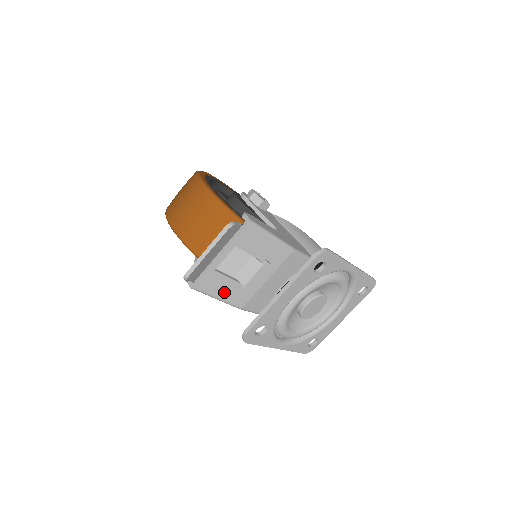
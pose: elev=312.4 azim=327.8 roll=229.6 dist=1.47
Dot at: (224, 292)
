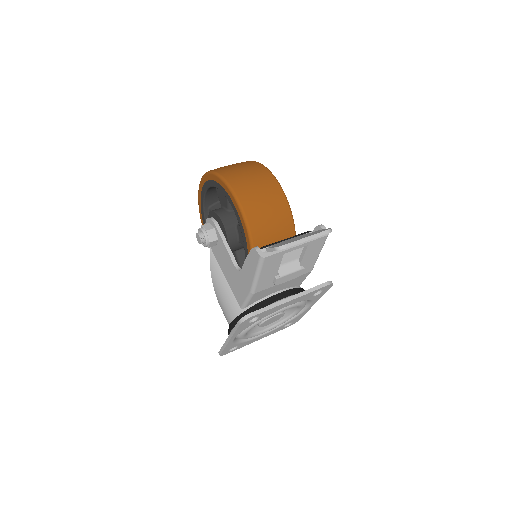
Dot at: (266, 274)
